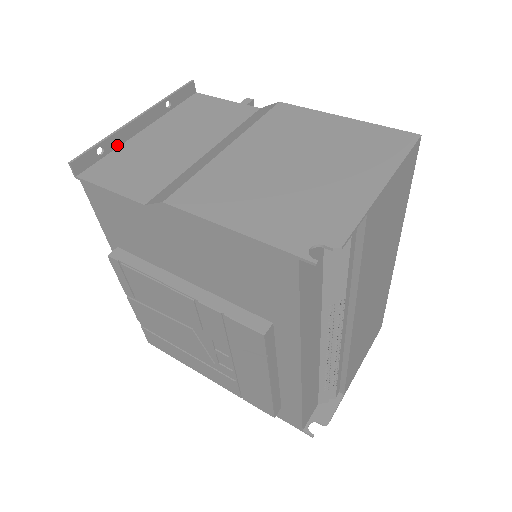
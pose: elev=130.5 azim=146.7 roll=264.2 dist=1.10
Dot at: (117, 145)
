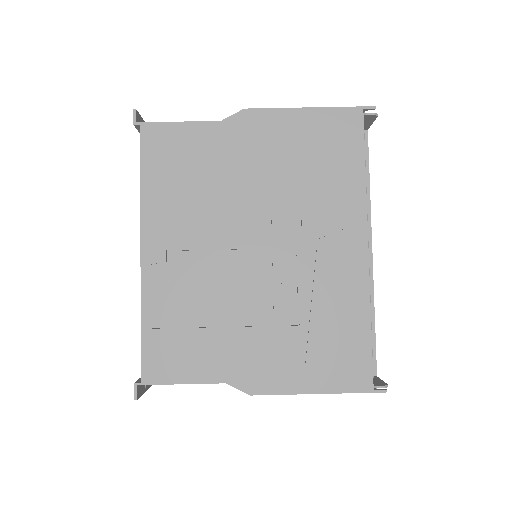
Dot at: occluded
